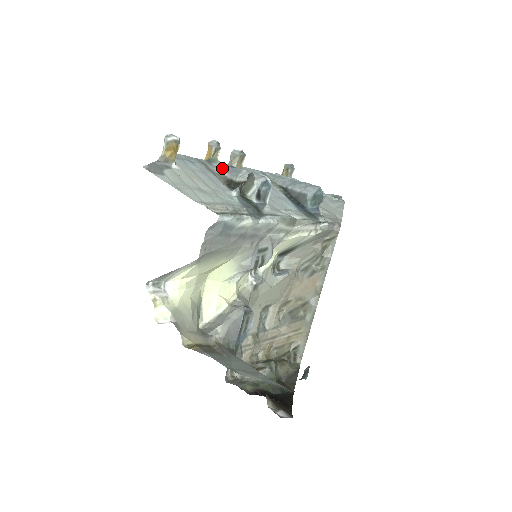
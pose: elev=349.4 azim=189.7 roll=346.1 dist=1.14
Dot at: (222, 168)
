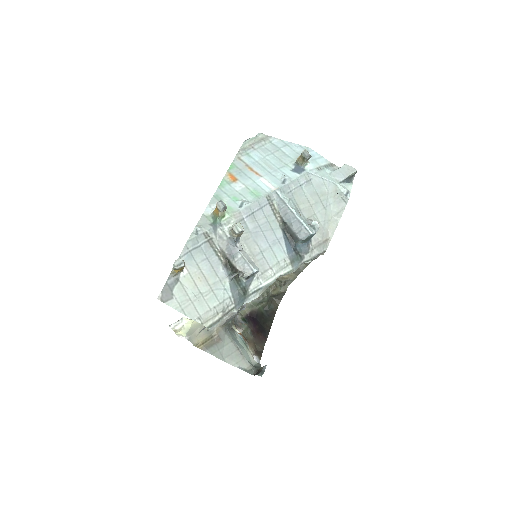
Dot at: (224, 243)
